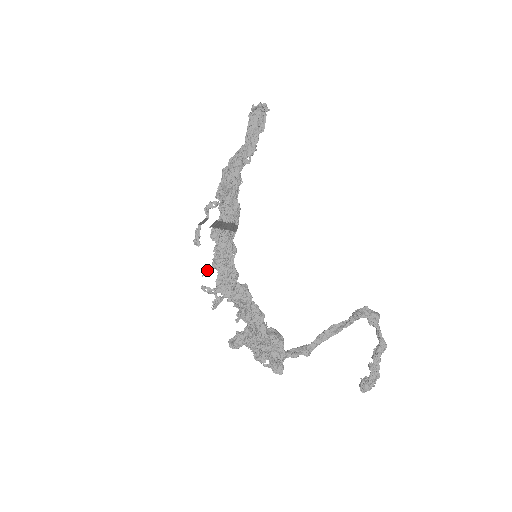
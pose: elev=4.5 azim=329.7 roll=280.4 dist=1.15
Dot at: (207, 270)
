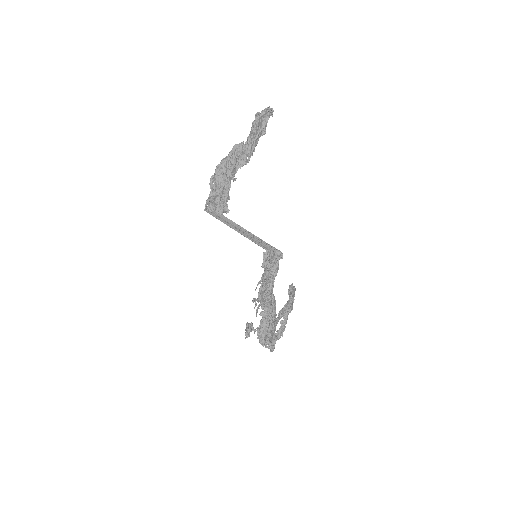
Dot at: occluded
